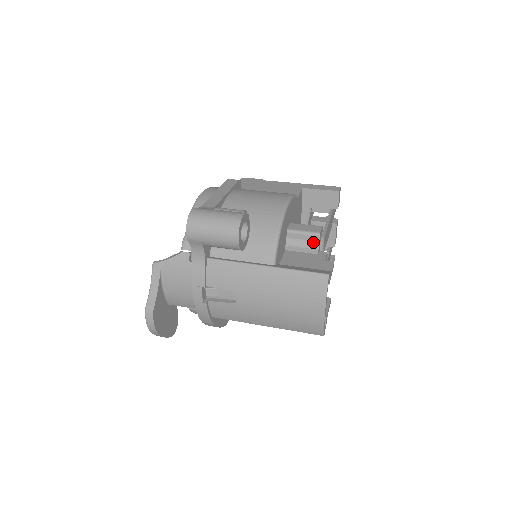
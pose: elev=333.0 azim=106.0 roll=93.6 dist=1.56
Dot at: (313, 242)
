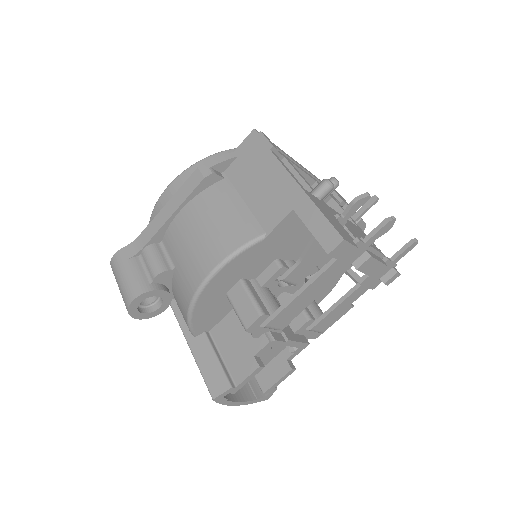
Dot at: occluded
